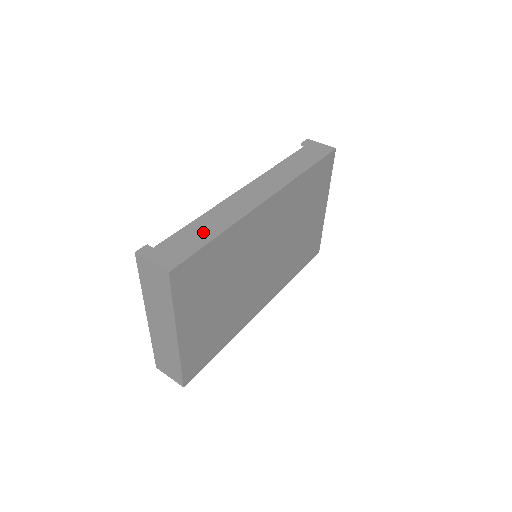
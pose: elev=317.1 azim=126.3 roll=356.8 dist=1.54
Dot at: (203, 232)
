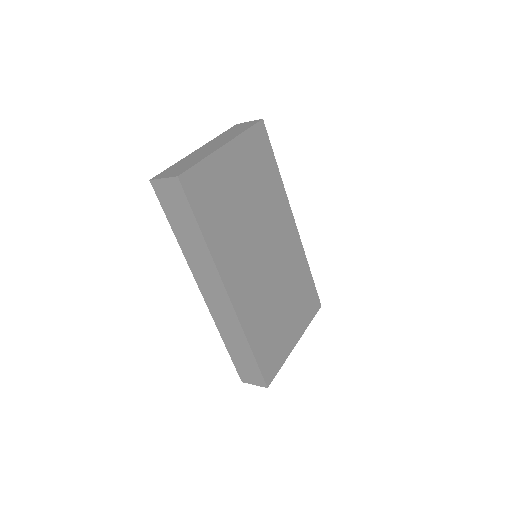
Dot at: occluded
